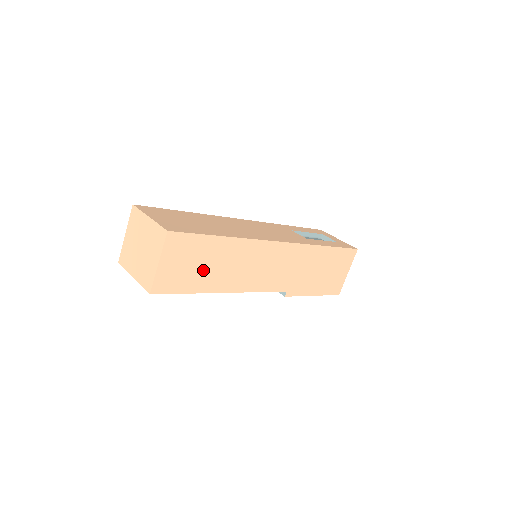
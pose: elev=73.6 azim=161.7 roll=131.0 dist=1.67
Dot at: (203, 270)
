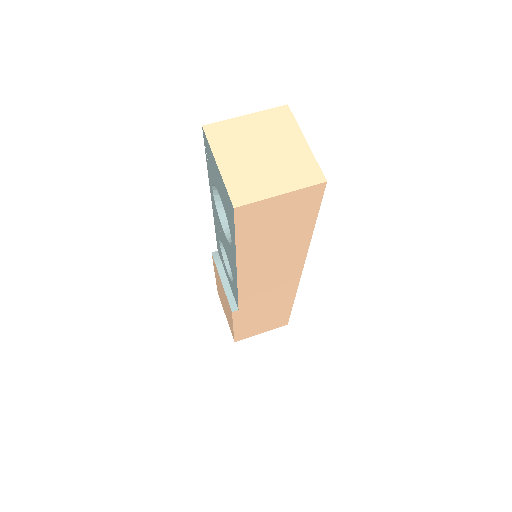
Dot at: (269, 237)
